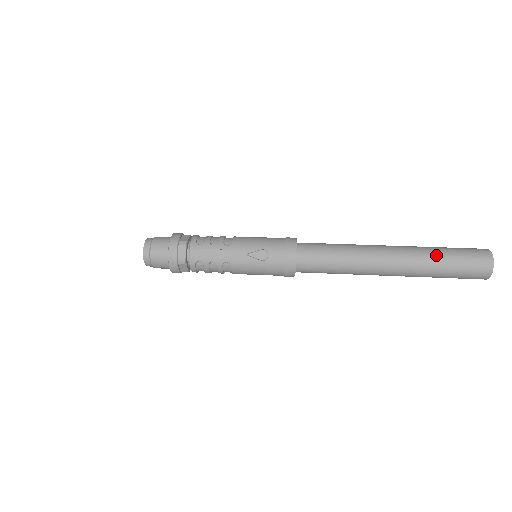
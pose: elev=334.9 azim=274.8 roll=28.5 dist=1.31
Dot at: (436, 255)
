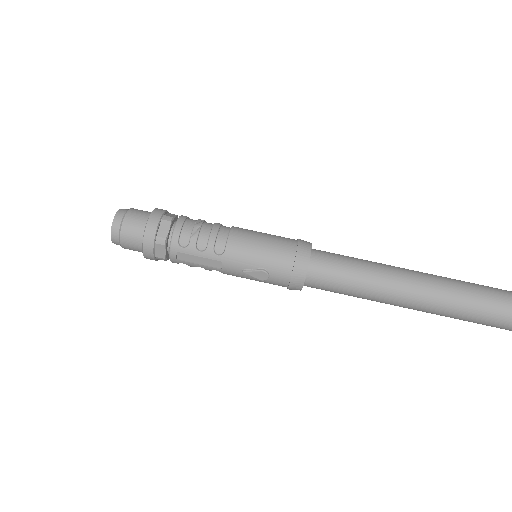
Dot at: (481, 311)
